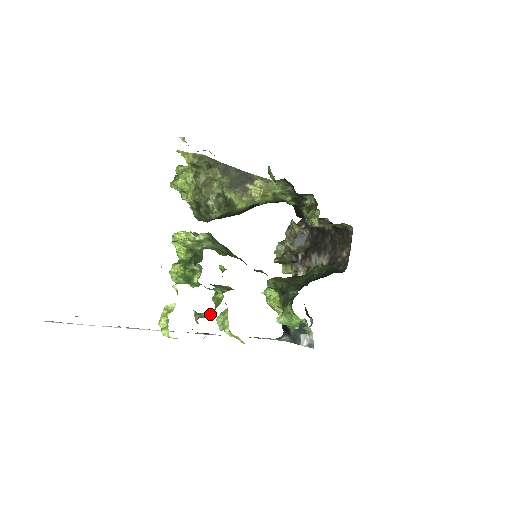
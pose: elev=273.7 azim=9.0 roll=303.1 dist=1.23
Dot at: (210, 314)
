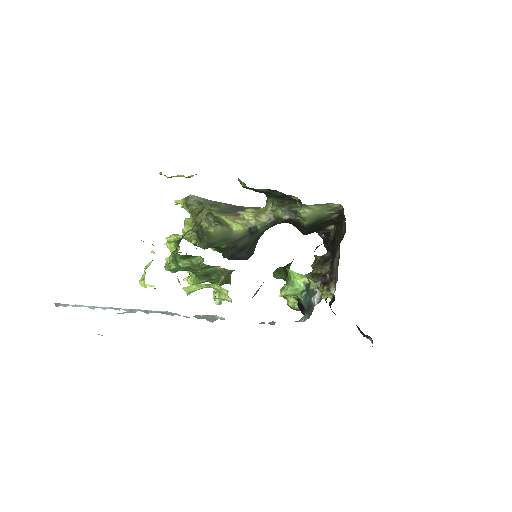
Dot at: occluded
